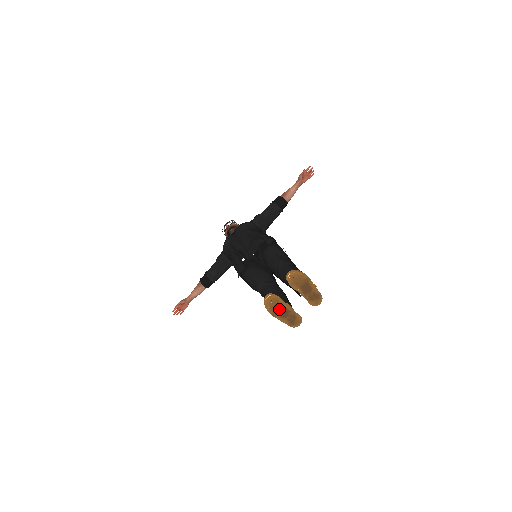
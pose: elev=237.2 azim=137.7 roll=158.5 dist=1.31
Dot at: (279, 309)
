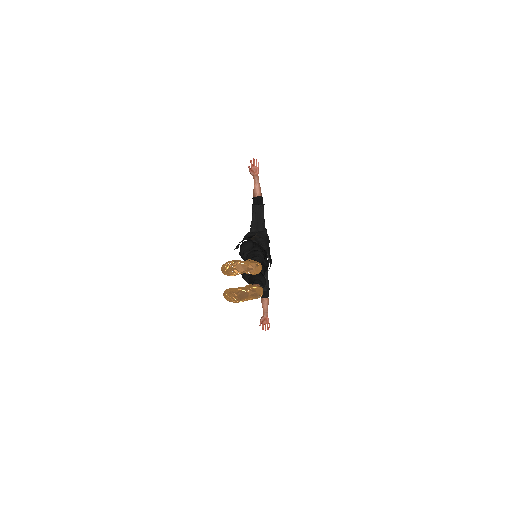
Dot at: (238, 295)
